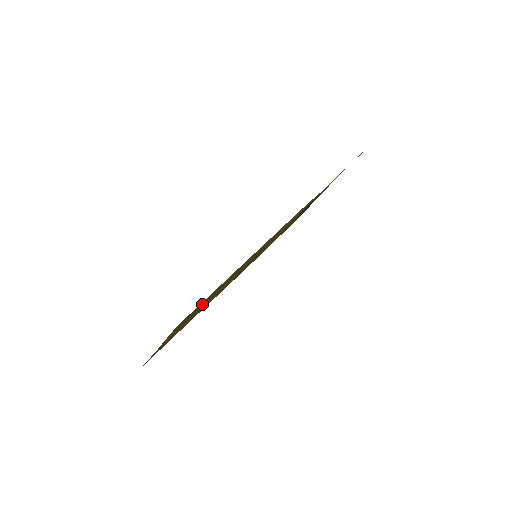
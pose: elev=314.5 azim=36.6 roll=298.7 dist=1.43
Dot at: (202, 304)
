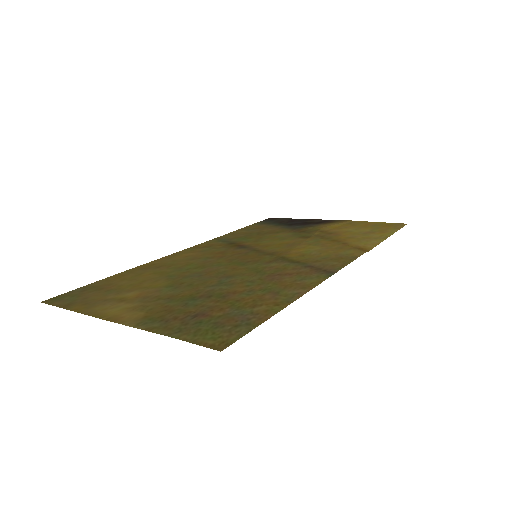
Dot at: (208, 303)
